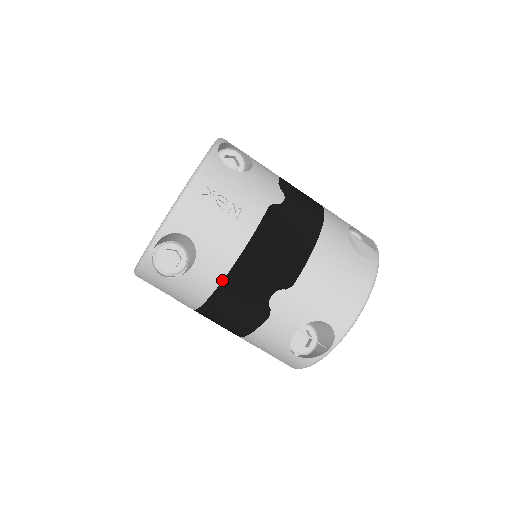
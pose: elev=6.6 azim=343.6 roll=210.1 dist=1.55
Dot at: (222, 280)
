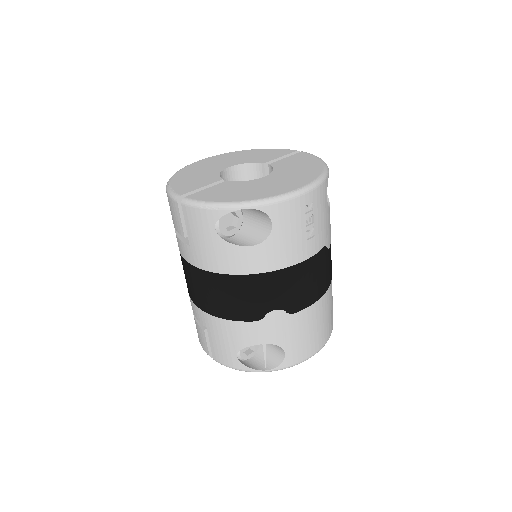
Dot at: (258, 273)
